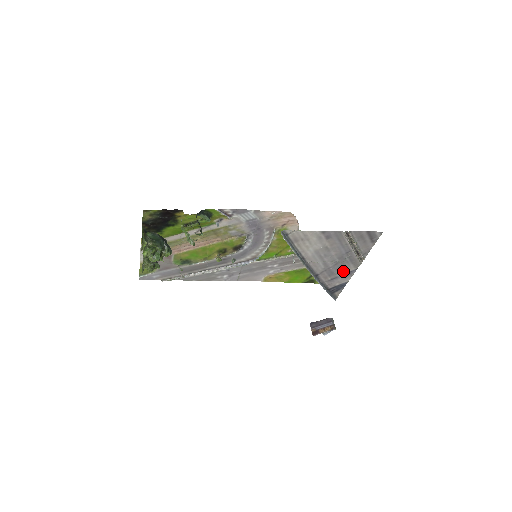
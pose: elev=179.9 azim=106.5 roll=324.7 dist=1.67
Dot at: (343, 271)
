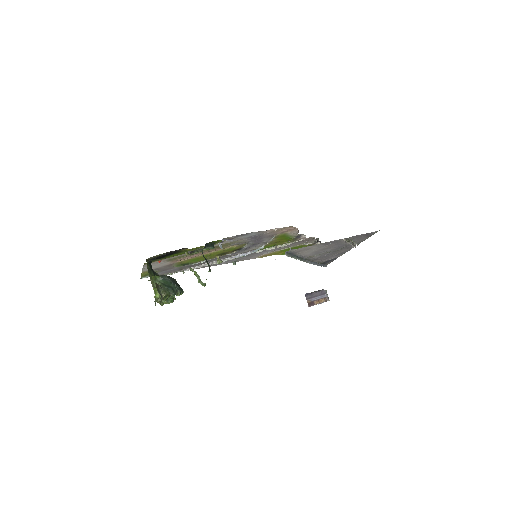
Dot at: (337, 253)
